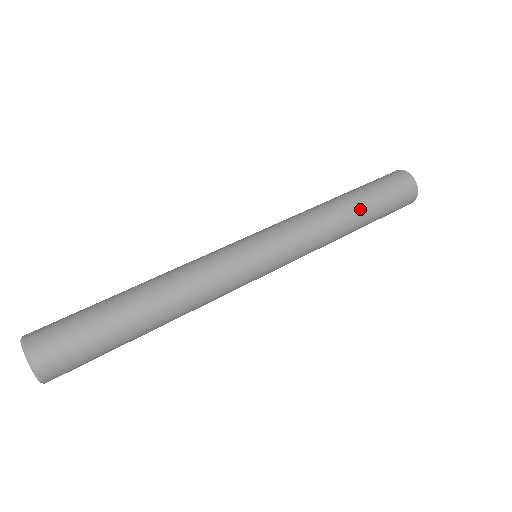
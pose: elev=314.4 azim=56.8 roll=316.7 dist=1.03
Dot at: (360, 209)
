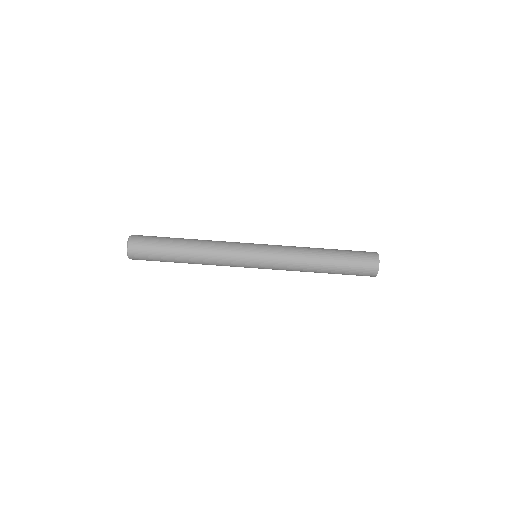
Dot at: (329, 262)
